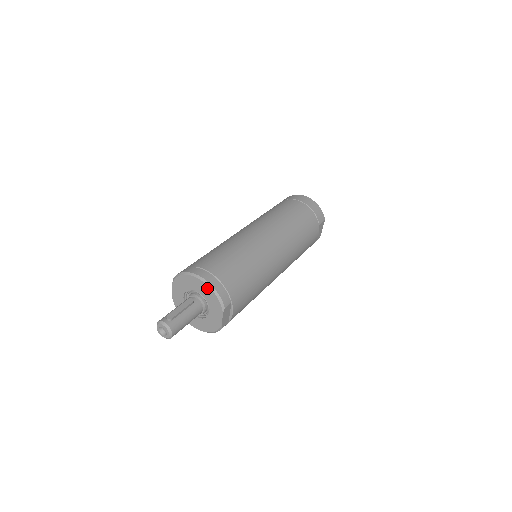
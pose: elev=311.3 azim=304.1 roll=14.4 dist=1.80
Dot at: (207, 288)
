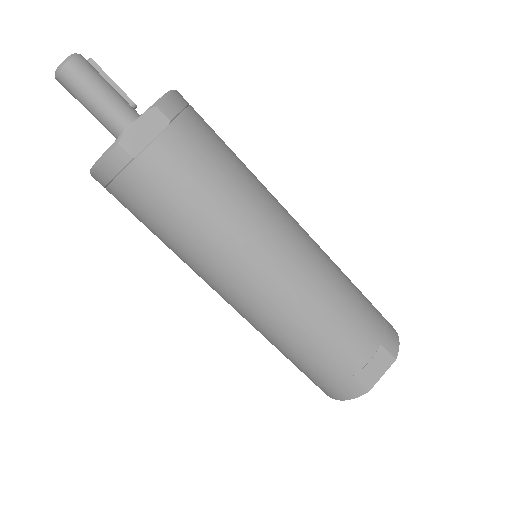
Dot at: occluded
